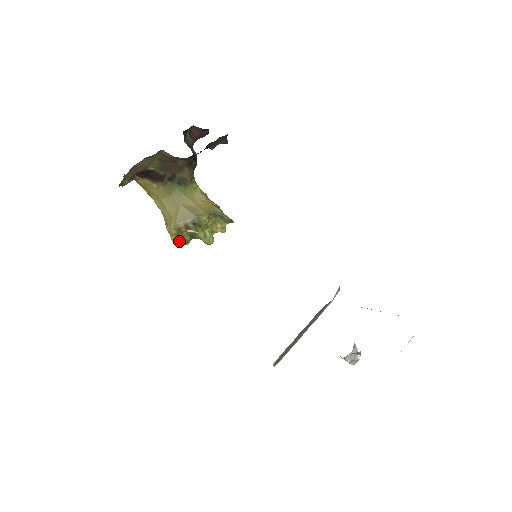
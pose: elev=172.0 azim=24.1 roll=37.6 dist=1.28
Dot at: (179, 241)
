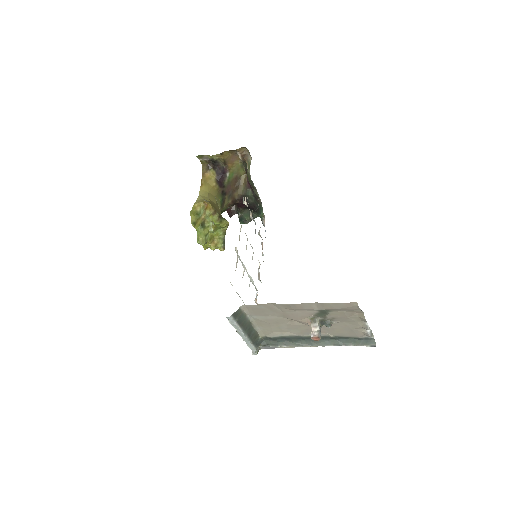
Dot at: (193, 217)
